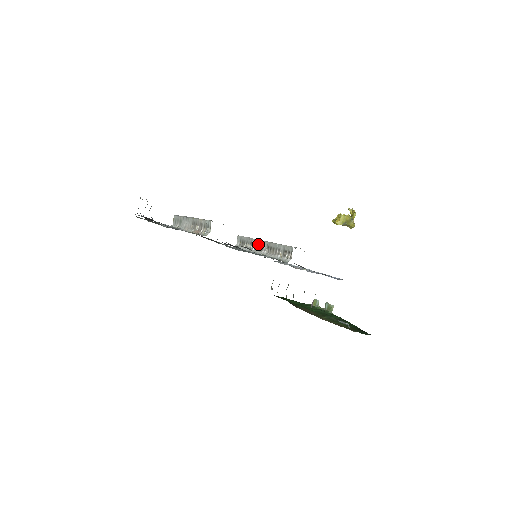
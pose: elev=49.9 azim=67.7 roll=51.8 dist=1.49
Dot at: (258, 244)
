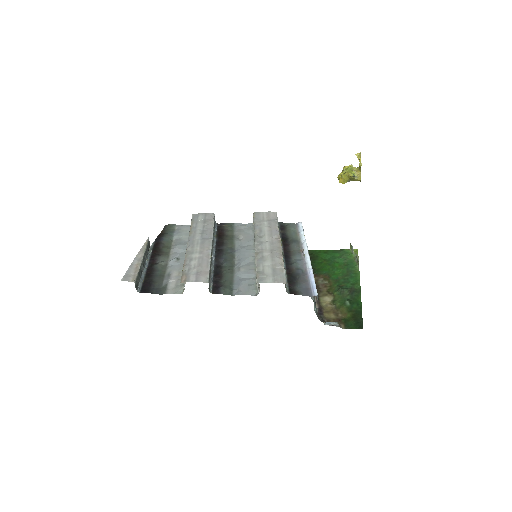
Dot at: occluded
